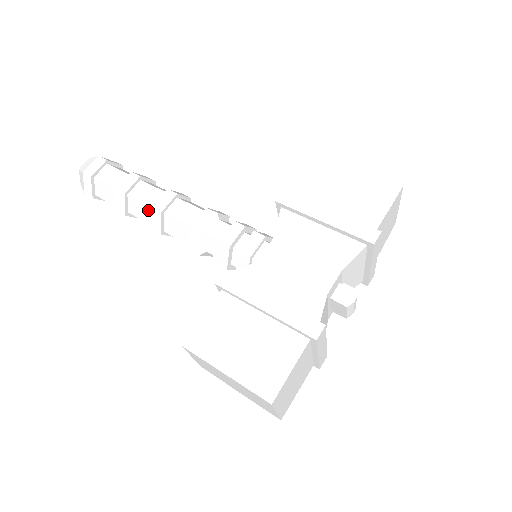
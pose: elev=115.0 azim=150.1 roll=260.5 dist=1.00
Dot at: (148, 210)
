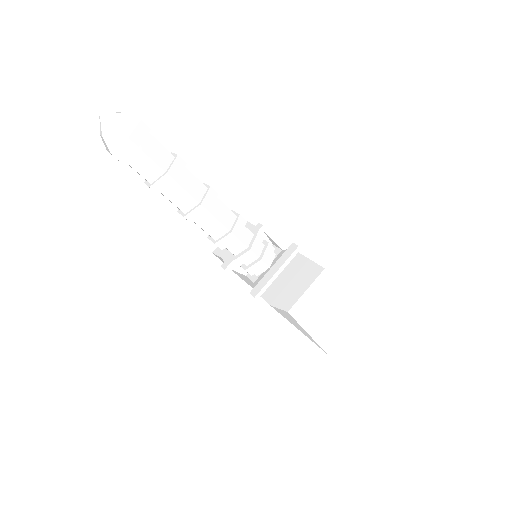
Dot at: (200, 187)
